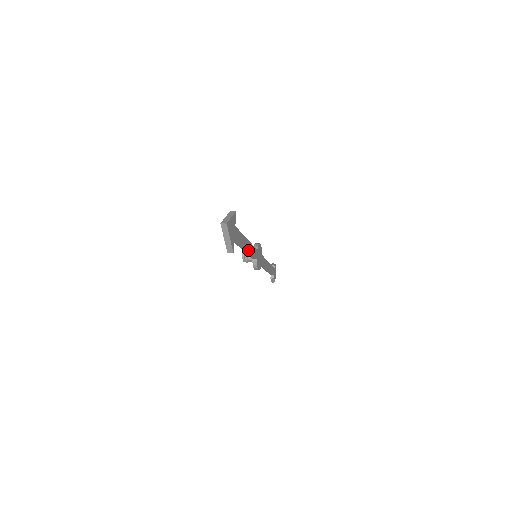
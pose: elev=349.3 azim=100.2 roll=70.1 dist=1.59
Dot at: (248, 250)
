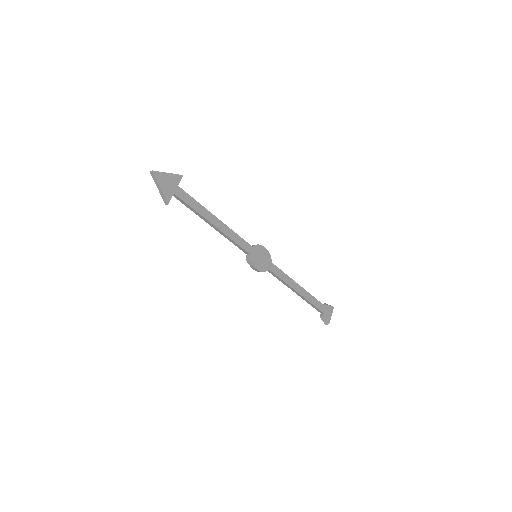
Dot at: (219, 229)
